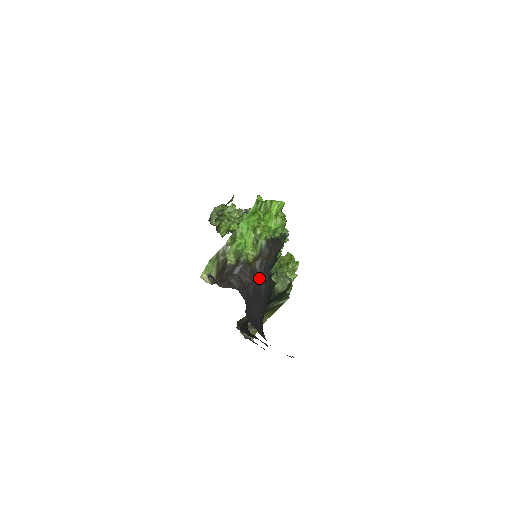
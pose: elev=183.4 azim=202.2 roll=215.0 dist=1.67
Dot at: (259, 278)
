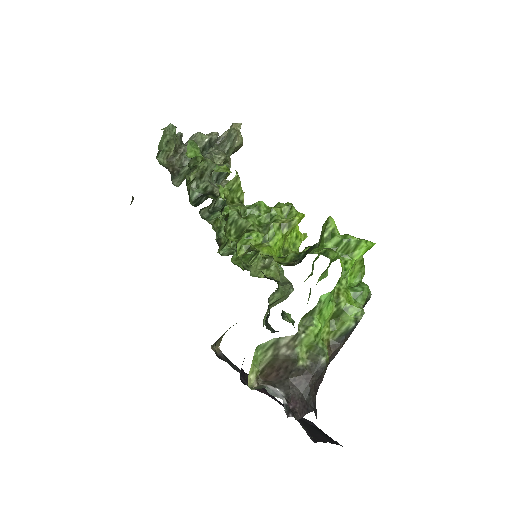
Dot at: occluded
